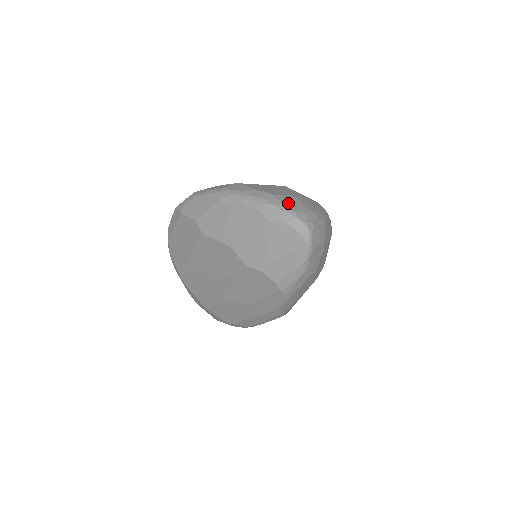
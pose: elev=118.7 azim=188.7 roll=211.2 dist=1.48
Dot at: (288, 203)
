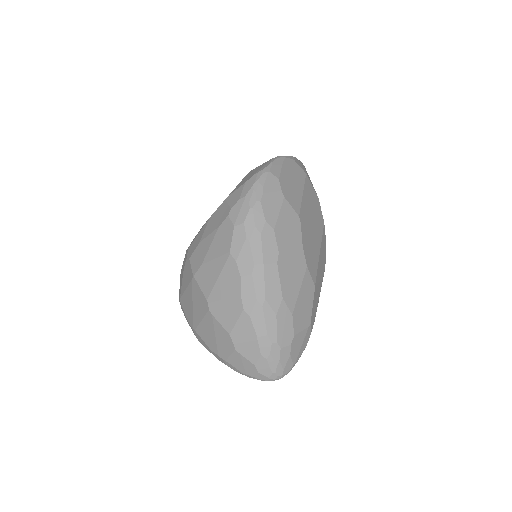
Dot at: (241, 368)
